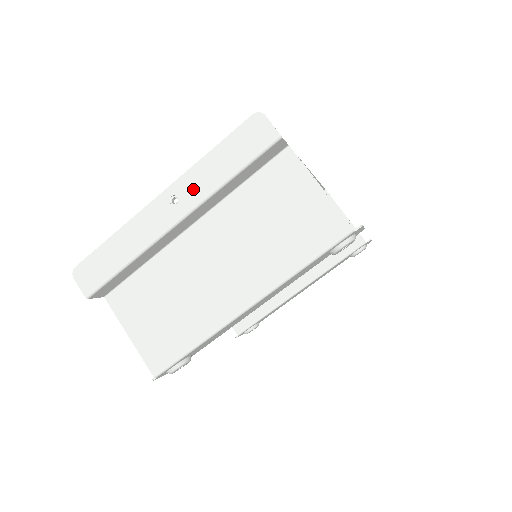
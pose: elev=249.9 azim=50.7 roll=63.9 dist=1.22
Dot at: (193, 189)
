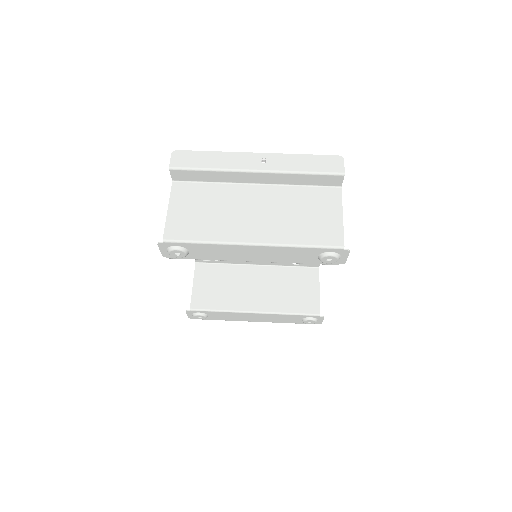
Dot at: (279, 163)
